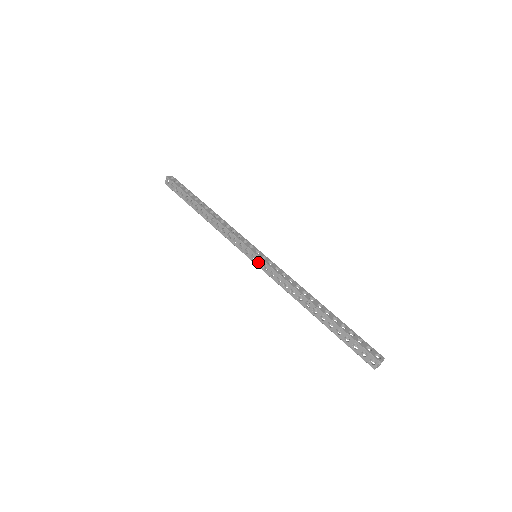
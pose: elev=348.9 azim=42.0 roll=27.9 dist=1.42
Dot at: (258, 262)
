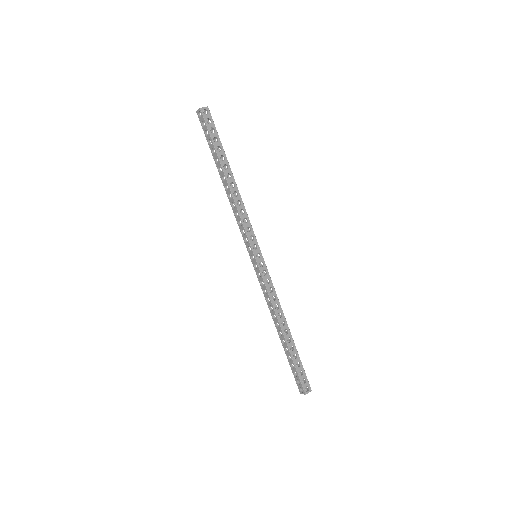
Dot at: (255, 264)
